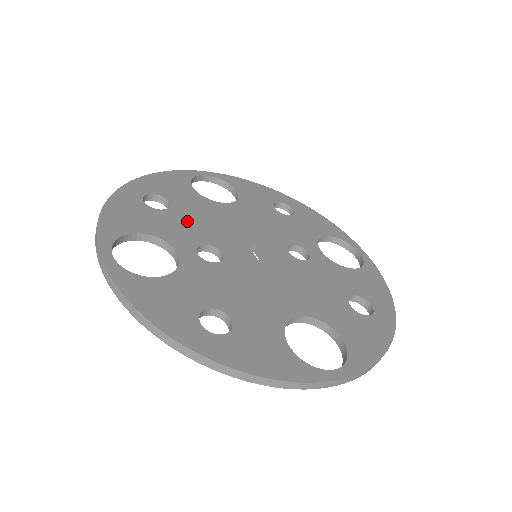
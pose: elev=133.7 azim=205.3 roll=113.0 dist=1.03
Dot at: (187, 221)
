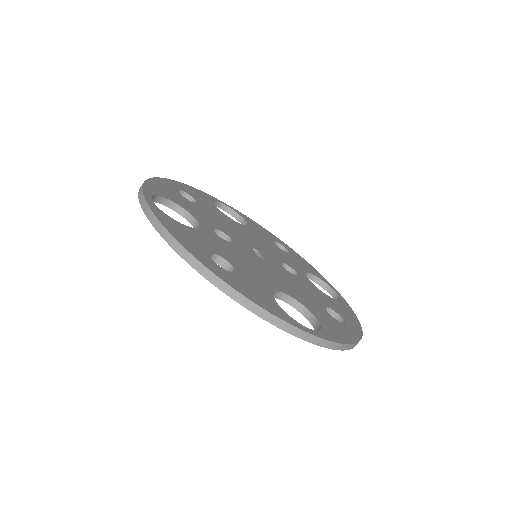
Dot at: (208, 214)
